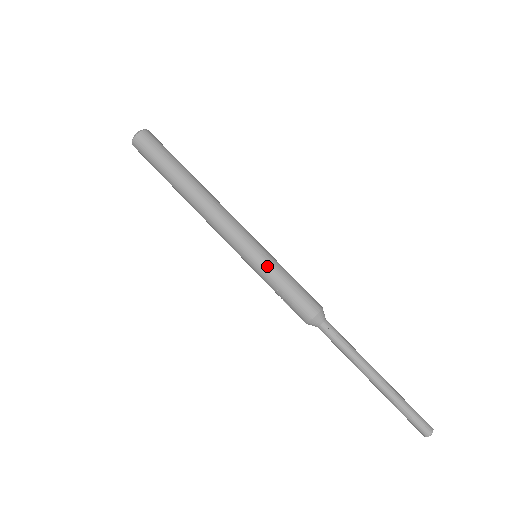
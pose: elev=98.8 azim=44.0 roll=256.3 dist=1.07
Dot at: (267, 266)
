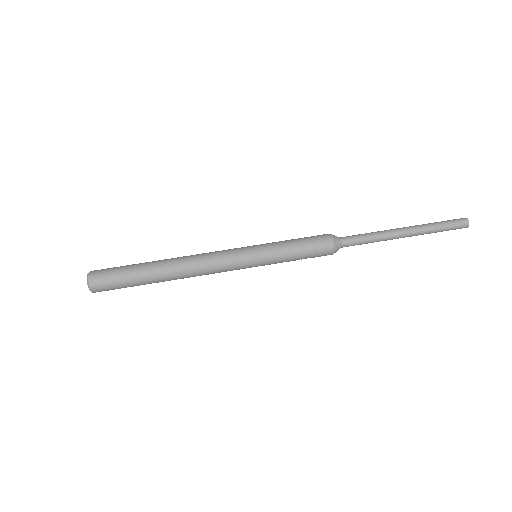
Dot at: (272, 257)
